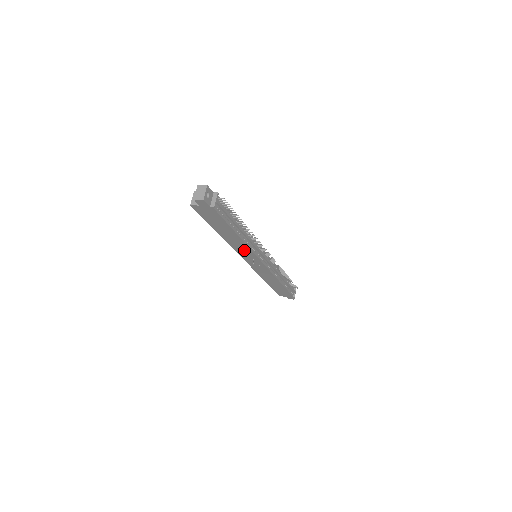
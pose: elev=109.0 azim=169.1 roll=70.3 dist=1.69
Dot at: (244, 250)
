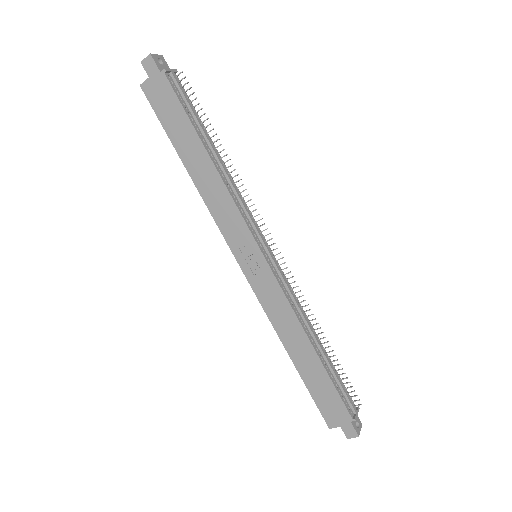
Dot at: (227, 213)
